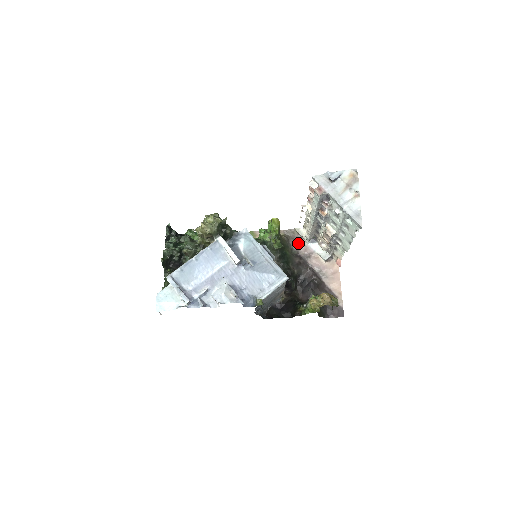
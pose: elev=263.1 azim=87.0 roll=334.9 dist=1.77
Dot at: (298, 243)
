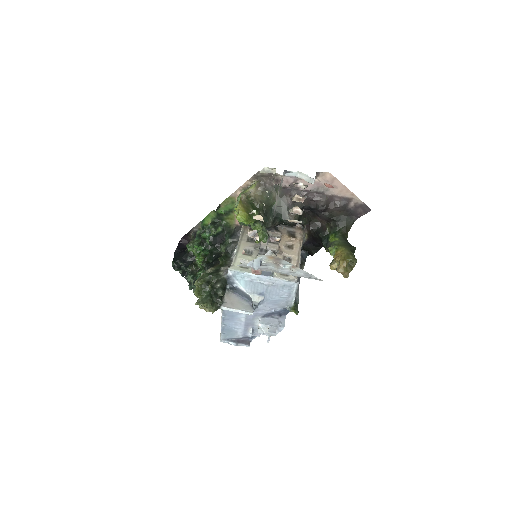
Dot at: (275, 180)
